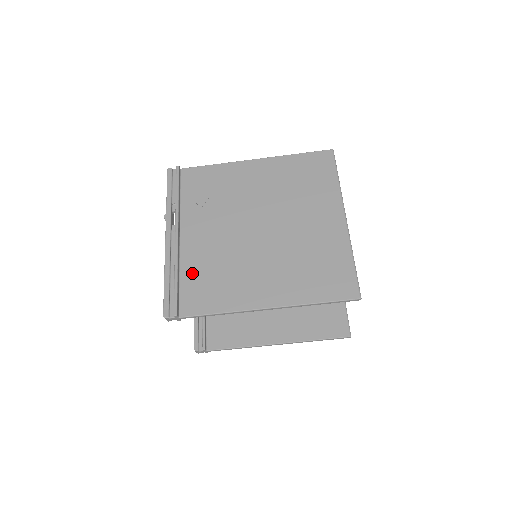
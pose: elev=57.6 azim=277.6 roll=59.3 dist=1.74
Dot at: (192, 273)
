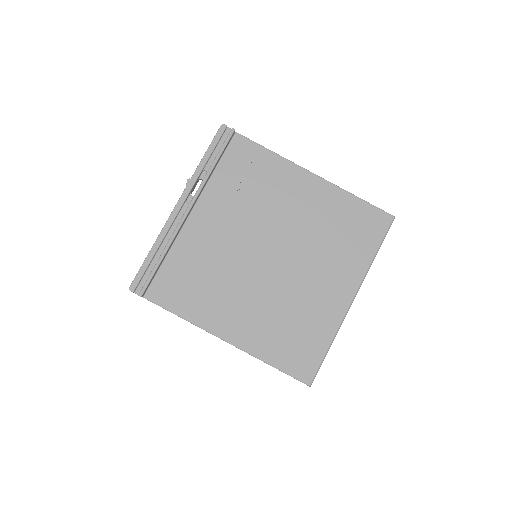
Dot at: (180, 260)
